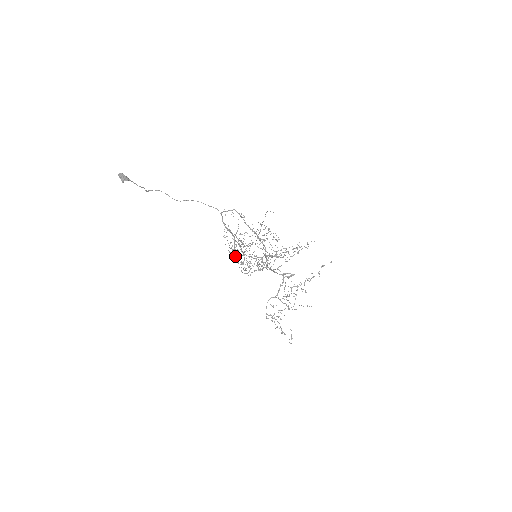
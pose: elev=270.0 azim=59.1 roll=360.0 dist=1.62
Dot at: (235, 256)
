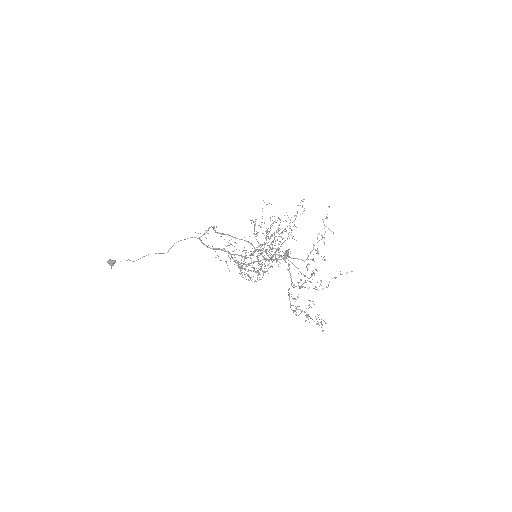
Dot at: (244, 269)
